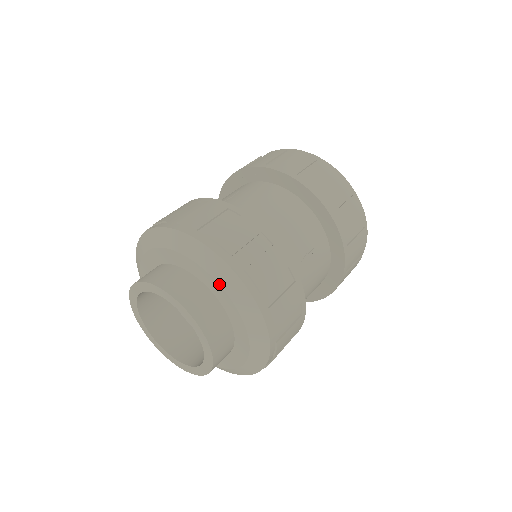
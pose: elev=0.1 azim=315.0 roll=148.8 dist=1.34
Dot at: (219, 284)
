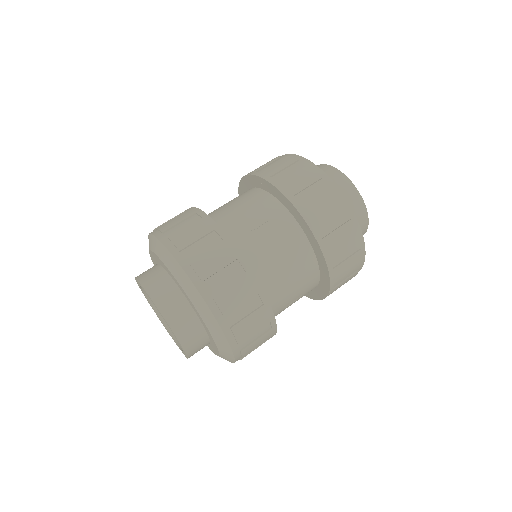
Dot at: (158, 257)
